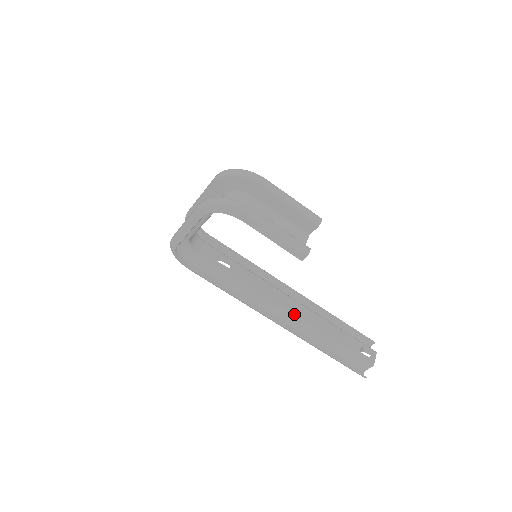
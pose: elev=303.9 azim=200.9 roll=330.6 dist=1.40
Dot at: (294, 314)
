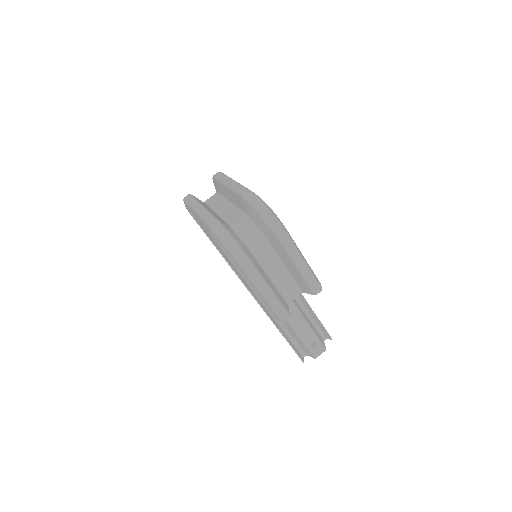
Dot at: occluded
